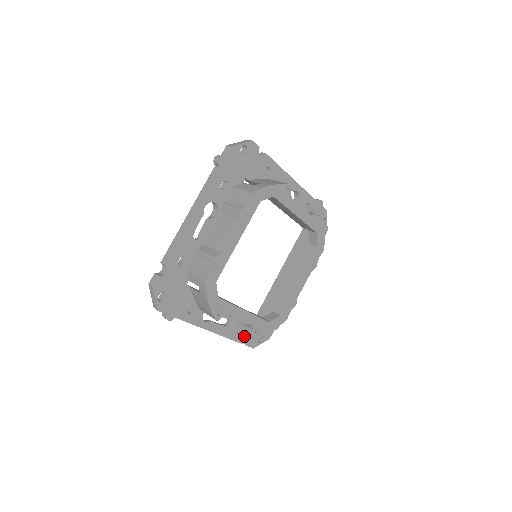
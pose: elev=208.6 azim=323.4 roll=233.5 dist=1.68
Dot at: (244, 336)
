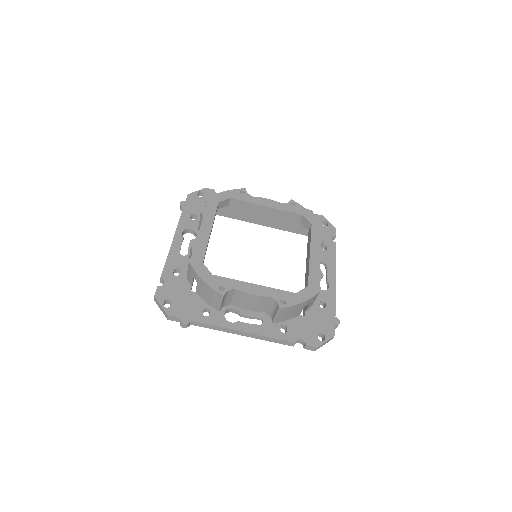
Dot at: (294, 335)
